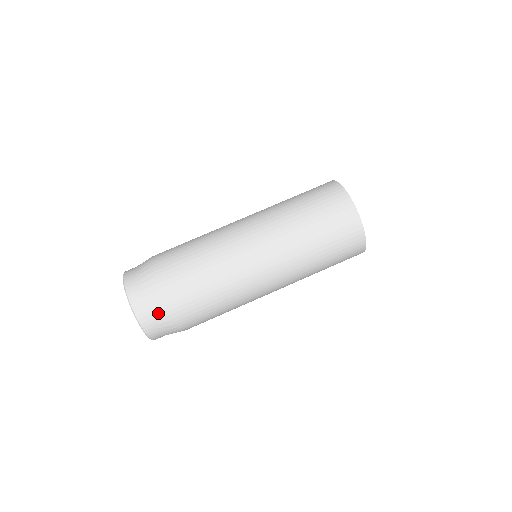
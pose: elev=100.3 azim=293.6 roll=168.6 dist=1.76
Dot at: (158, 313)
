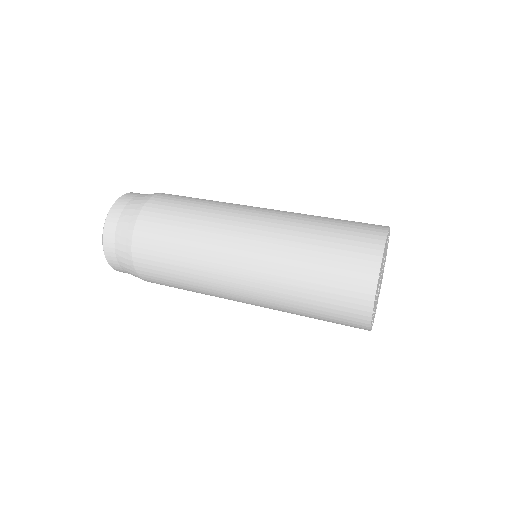
Dot at: (121, 252)
